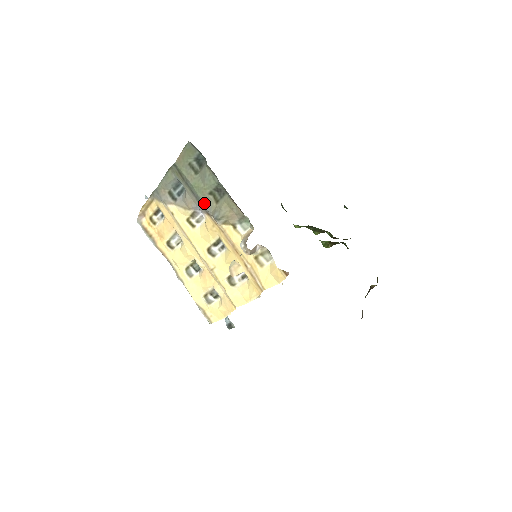
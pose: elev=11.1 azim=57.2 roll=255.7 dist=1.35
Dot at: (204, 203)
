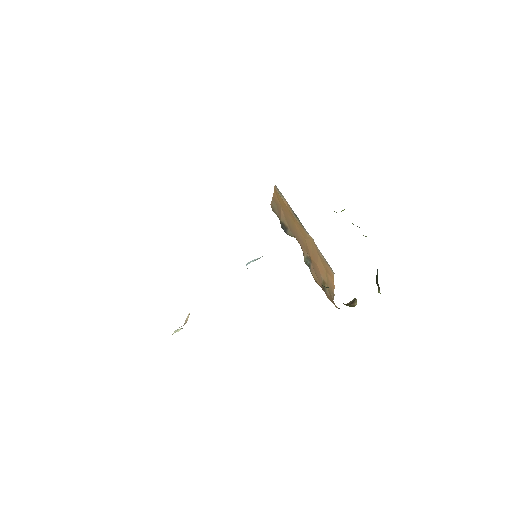
Dot at: occluded
